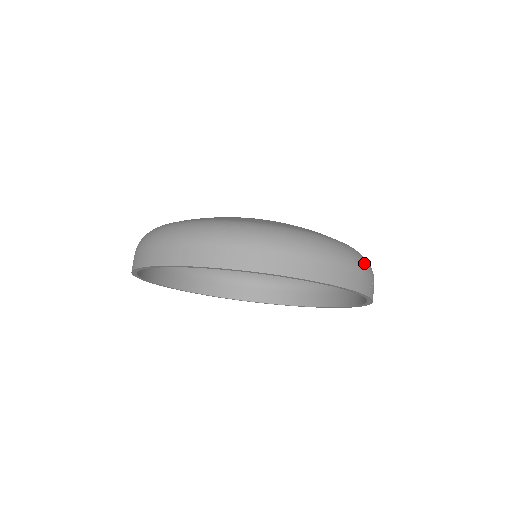
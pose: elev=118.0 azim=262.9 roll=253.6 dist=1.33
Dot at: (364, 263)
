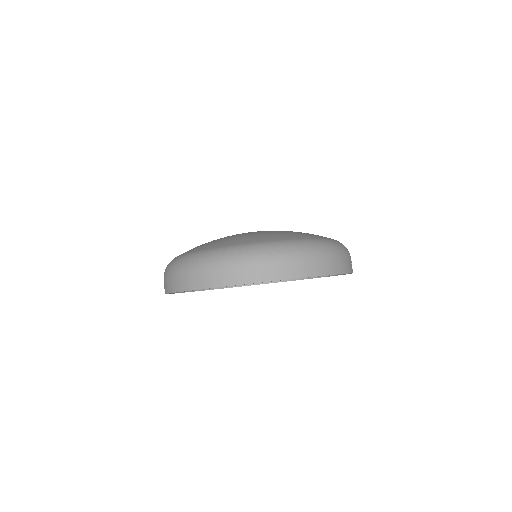
Dot at: (346, 250)
